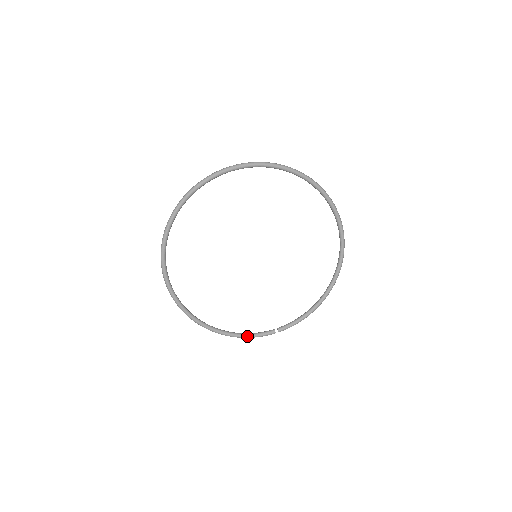
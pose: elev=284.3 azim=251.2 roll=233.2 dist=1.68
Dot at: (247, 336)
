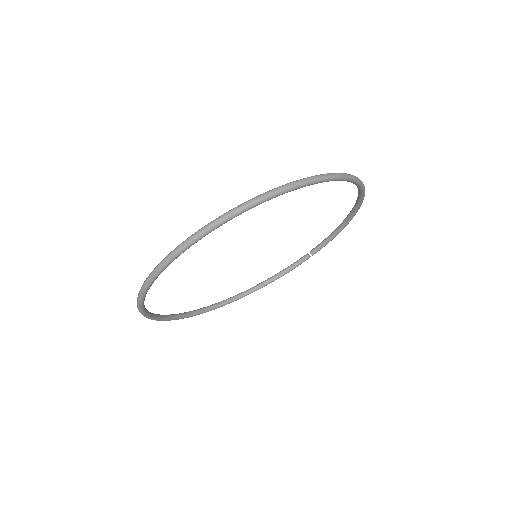
Dot at: (283, 275)
